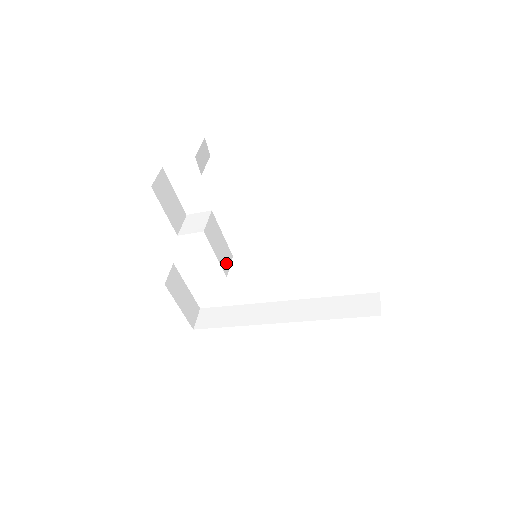
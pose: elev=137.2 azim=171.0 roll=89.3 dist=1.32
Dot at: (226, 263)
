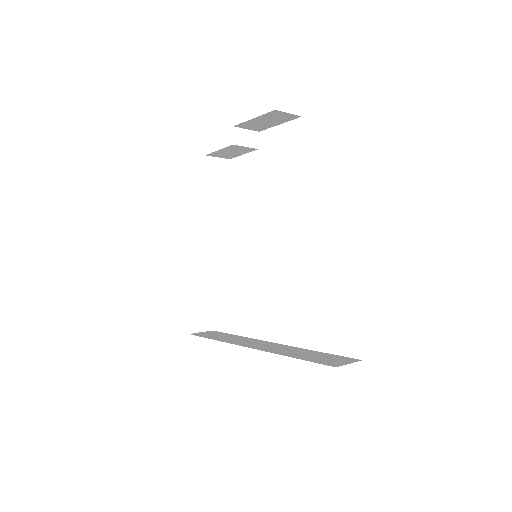
Dot at: (233, 258)
